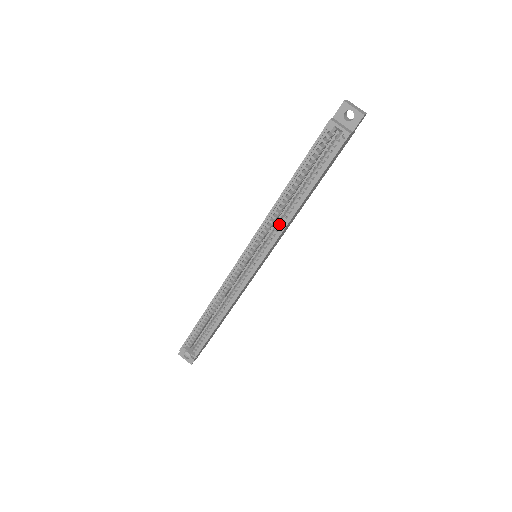
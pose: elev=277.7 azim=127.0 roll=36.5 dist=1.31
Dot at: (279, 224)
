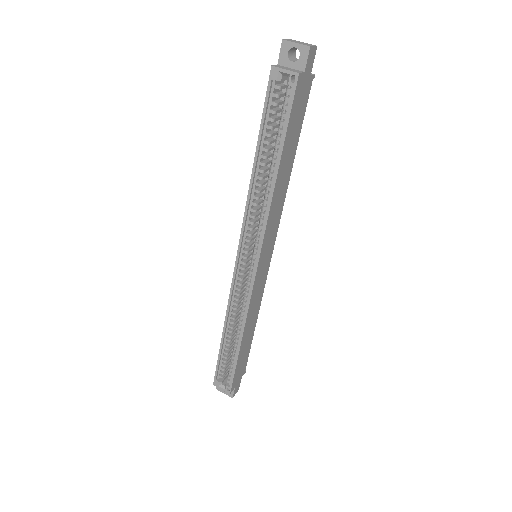
Dot at: (262, 210)
